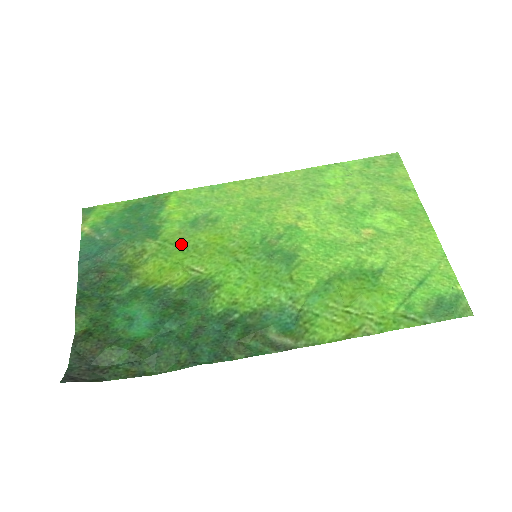
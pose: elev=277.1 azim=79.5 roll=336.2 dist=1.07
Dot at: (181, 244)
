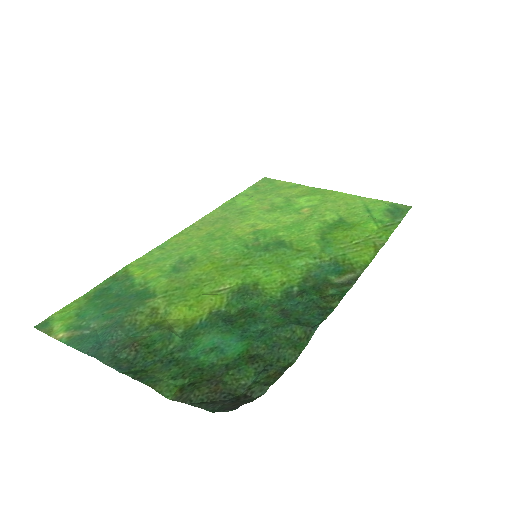
Dot at: (184, 285)
